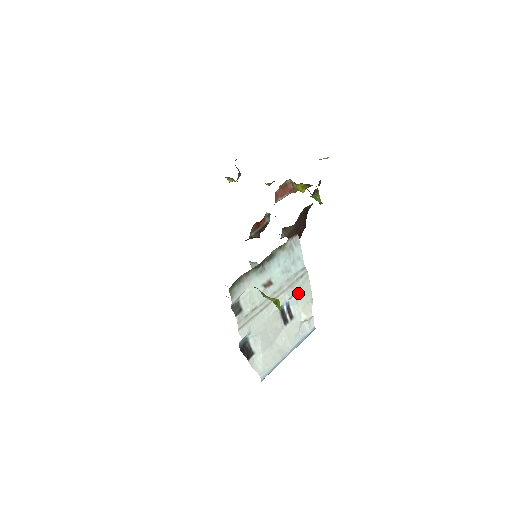
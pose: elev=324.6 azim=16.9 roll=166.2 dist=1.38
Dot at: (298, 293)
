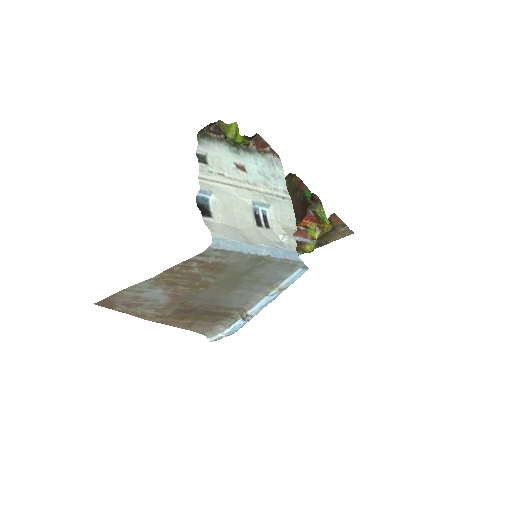
Dot at: (278, 210)
